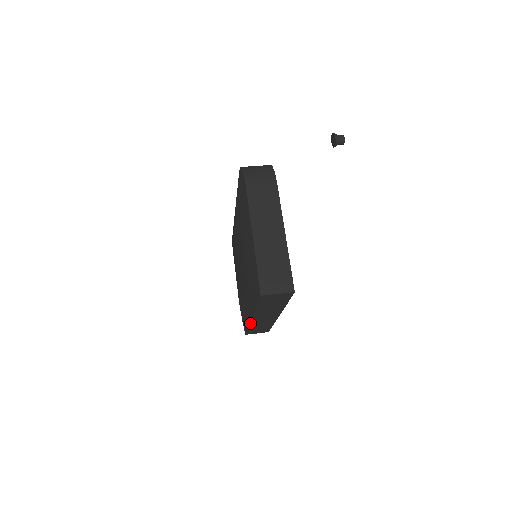
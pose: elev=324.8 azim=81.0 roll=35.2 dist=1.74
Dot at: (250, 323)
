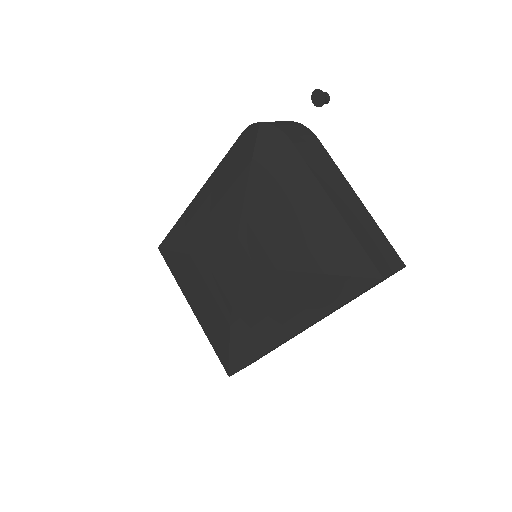
Dot at: occluded
